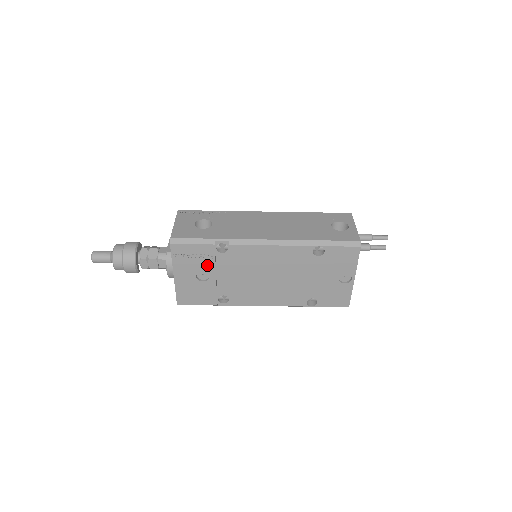
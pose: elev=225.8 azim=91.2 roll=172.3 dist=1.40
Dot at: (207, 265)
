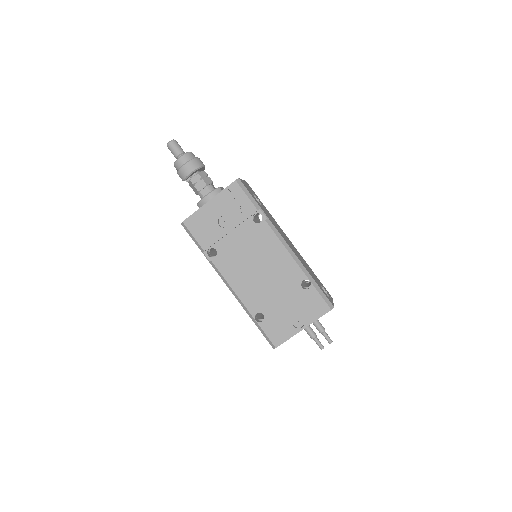
Dot at: (236, 218)
